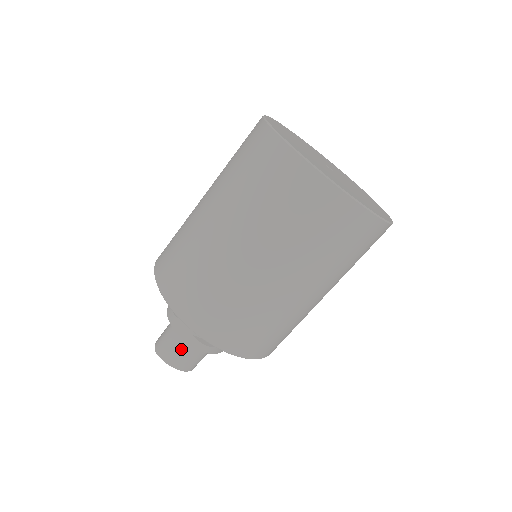
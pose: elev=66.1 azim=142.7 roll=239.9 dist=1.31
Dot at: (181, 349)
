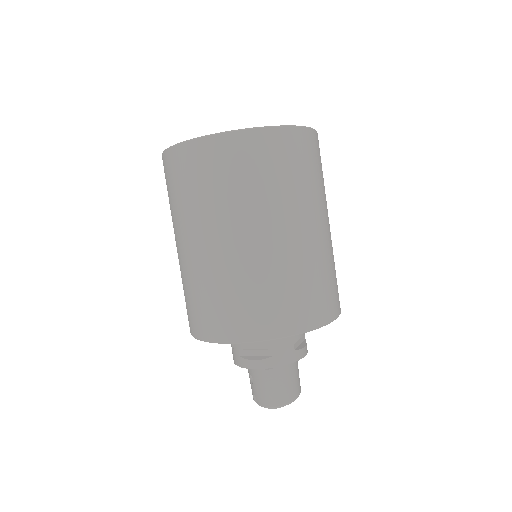
Dot at: (290, 377)
